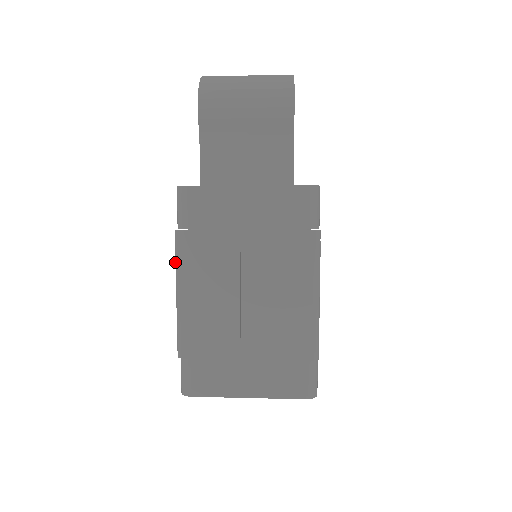
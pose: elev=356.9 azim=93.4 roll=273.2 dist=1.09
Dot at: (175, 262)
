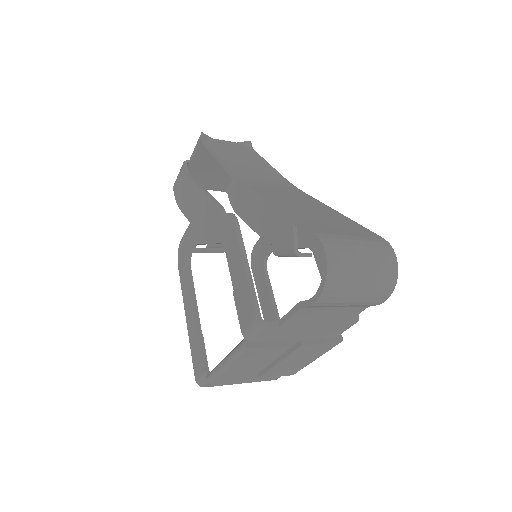
Dot at: (233, 355)
